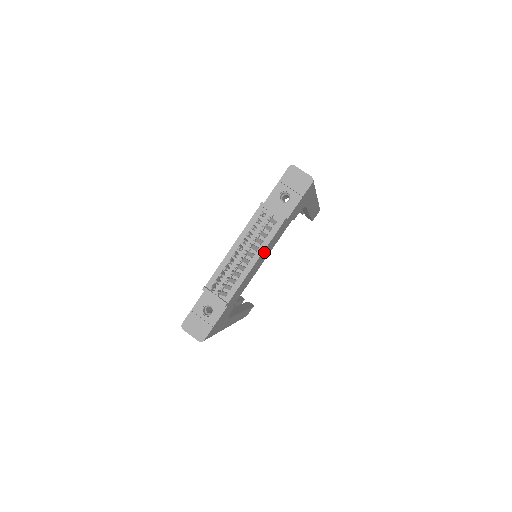
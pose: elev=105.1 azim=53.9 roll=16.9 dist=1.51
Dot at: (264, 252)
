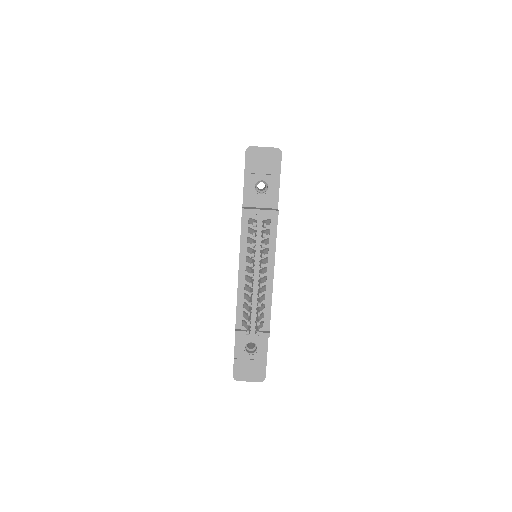
Dot at: occluded
